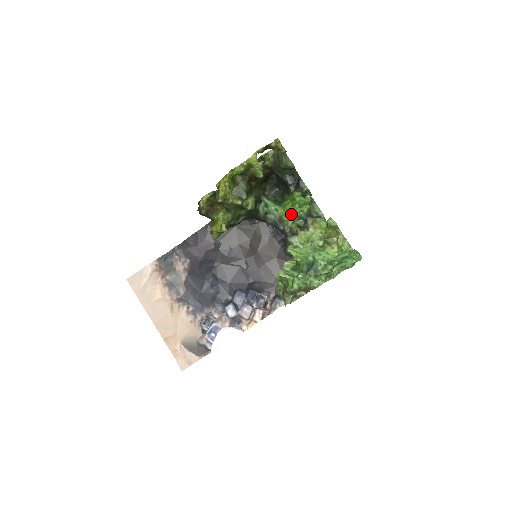
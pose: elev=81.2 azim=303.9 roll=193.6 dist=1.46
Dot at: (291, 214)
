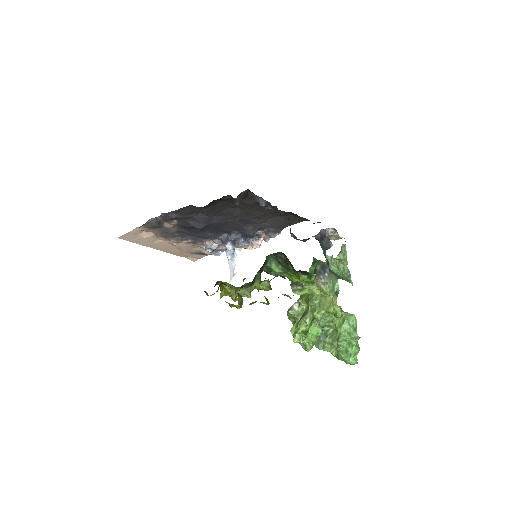
Dot at: occluded
